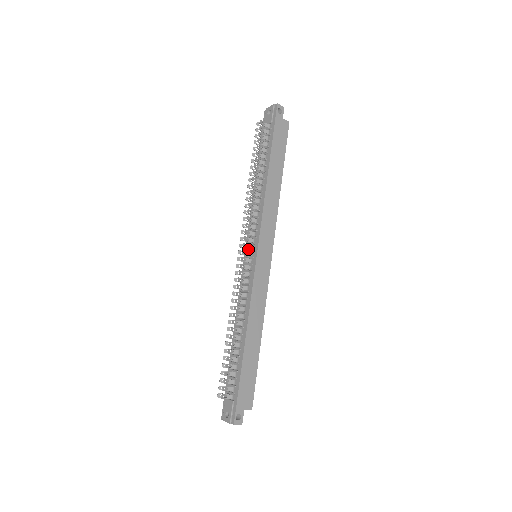
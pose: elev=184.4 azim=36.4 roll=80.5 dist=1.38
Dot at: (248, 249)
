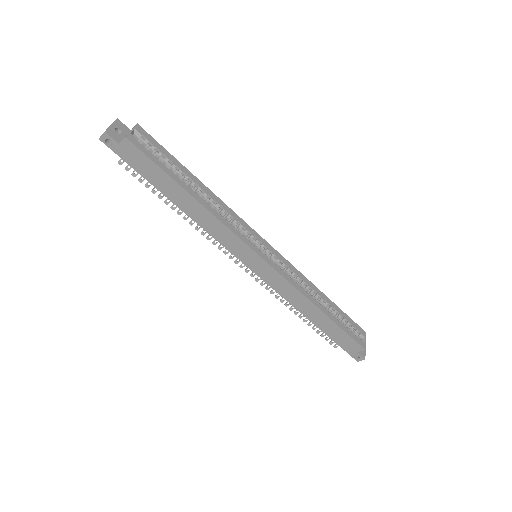
Dot at: occluded
